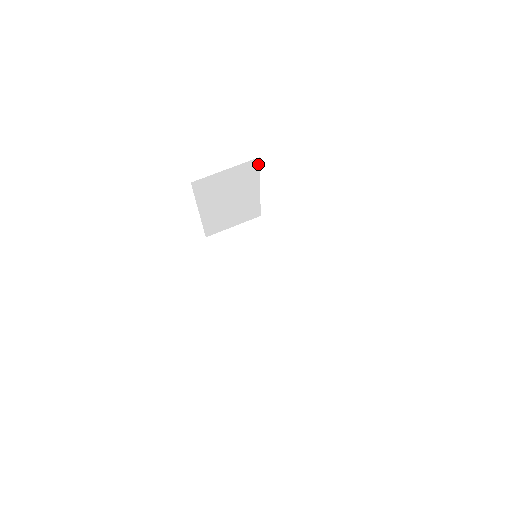
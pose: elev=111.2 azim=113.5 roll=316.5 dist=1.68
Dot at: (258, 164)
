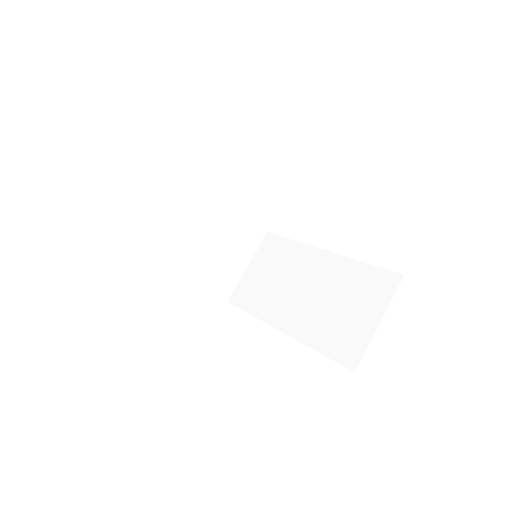
Dot at: (177, 163)
